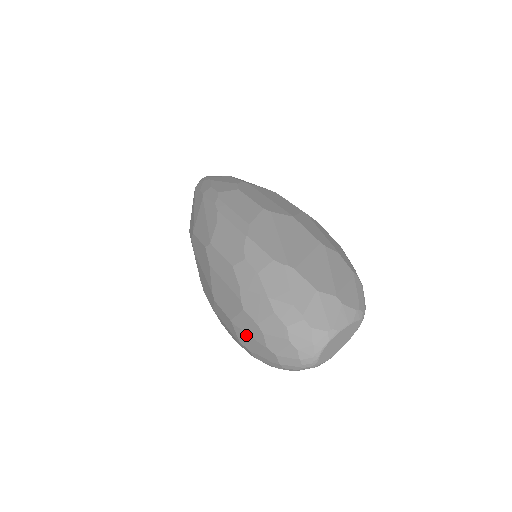
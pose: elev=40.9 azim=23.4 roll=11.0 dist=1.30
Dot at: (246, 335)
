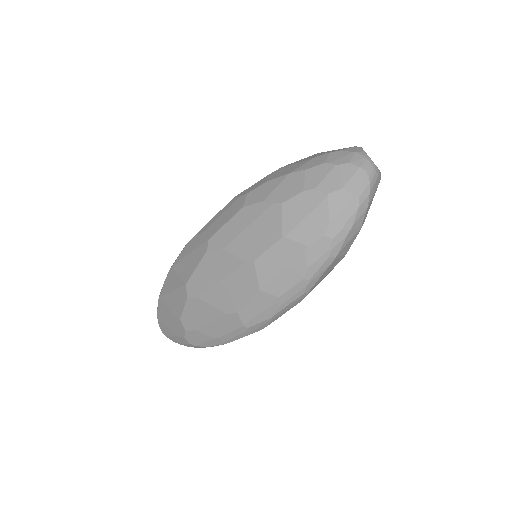
Dot at: (305, 221)
